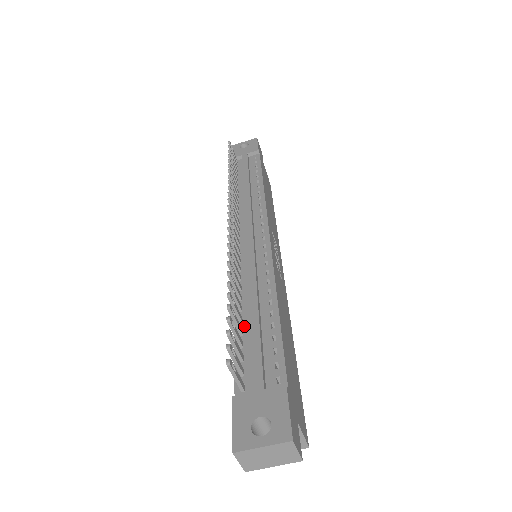
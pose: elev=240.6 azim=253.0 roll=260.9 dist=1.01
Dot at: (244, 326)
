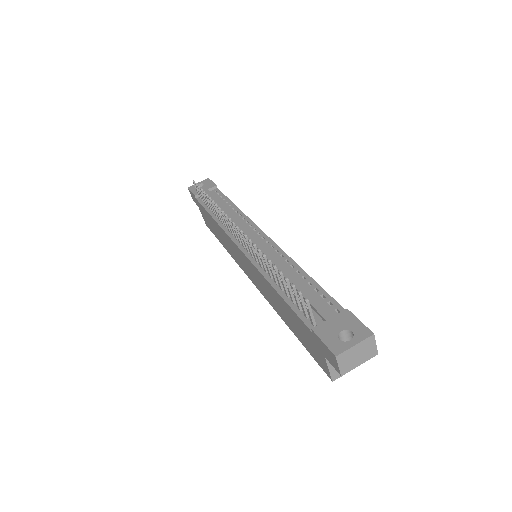
Dot at: occluded
